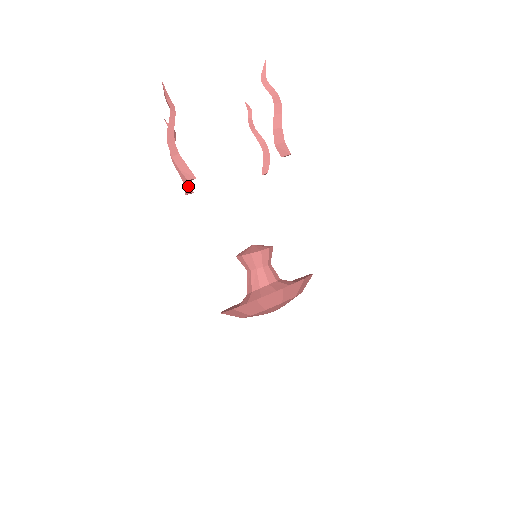
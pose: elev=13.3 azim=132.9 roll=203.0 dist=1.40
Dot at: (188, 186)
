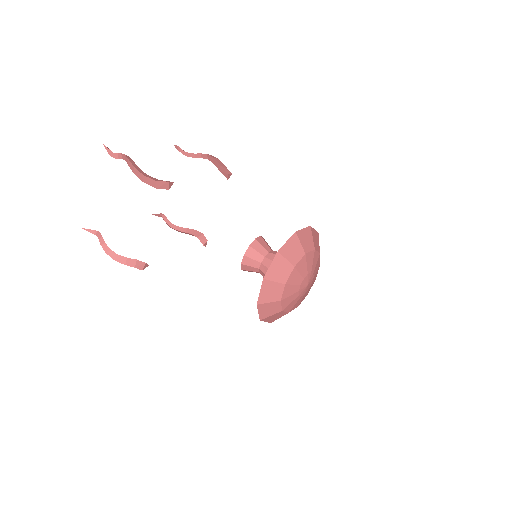
Dot at: (200, 240)
